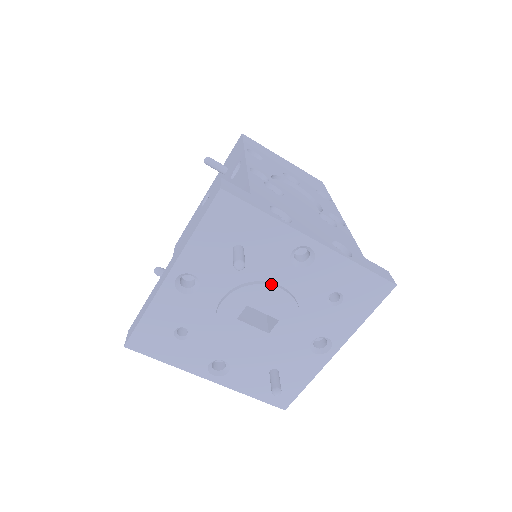
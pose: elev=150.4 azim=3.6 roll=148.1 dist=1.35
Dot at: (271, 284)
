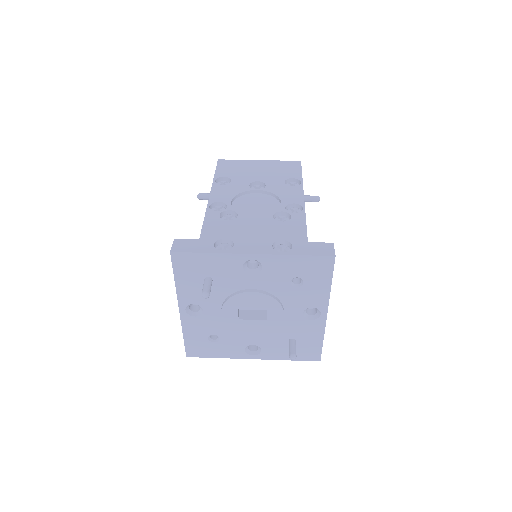
Dot at: (244, 291)
